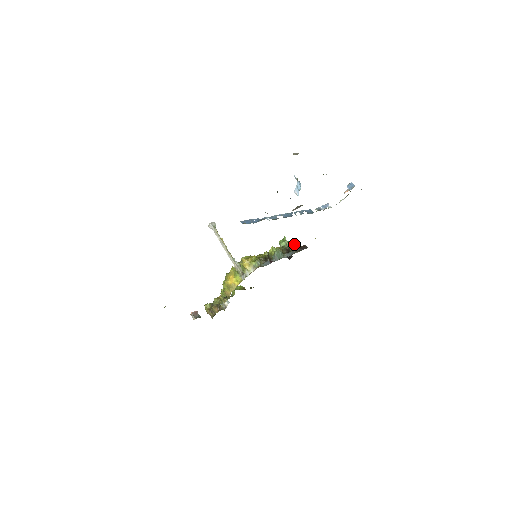
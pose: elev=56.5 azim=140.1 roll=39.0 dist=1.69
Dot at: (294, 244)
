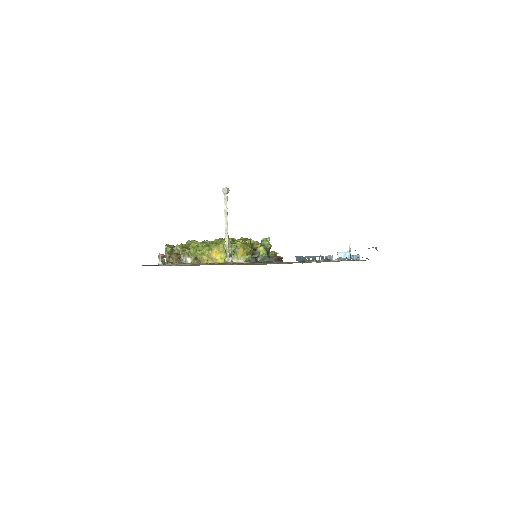
Dot at: (276, 252)
